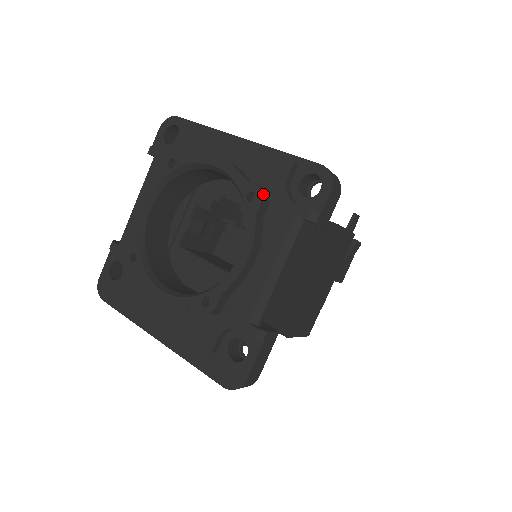
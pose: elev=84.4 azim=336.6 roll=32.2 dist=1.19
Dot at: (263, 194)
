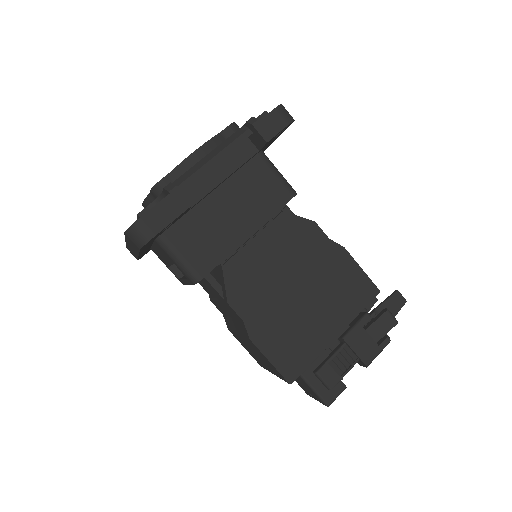
Dot at: (234, 124)
